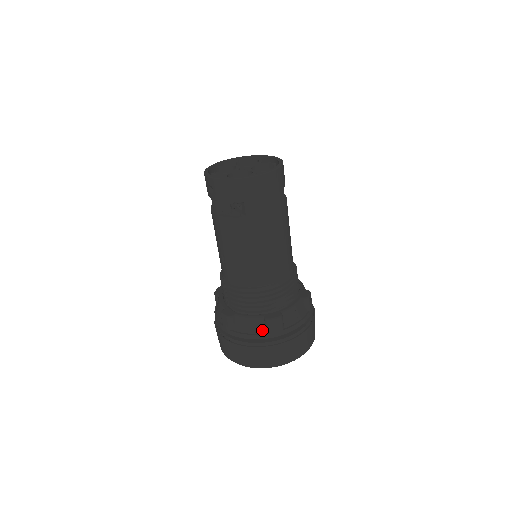
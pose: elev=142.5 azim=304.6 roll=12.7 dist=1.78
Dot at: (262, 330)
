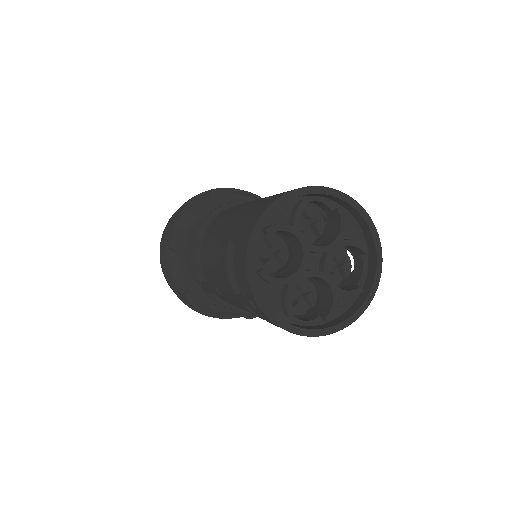
Dot at: (235, 316)
